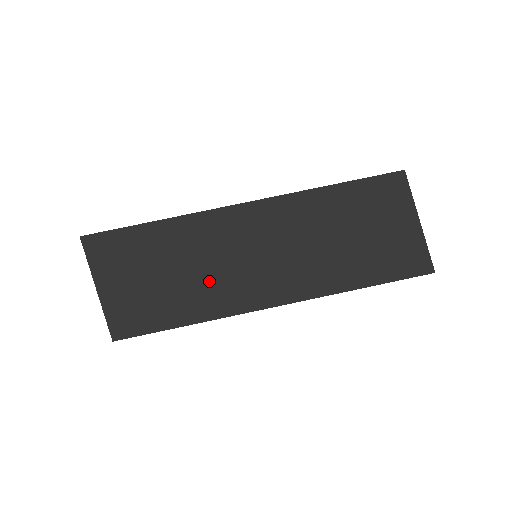
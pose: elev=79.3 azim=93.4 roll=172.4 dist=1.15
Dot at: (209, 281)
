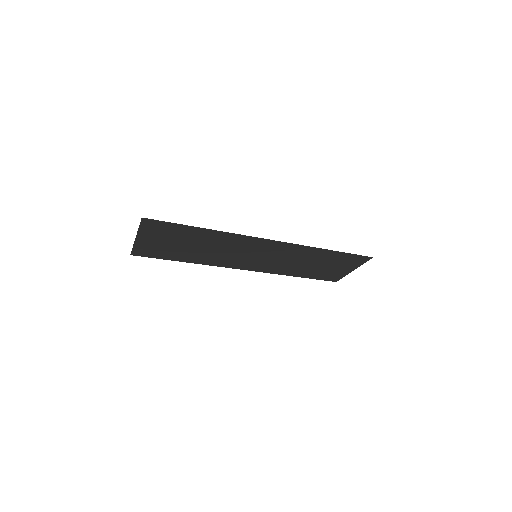
Dot at: (217, 255)
